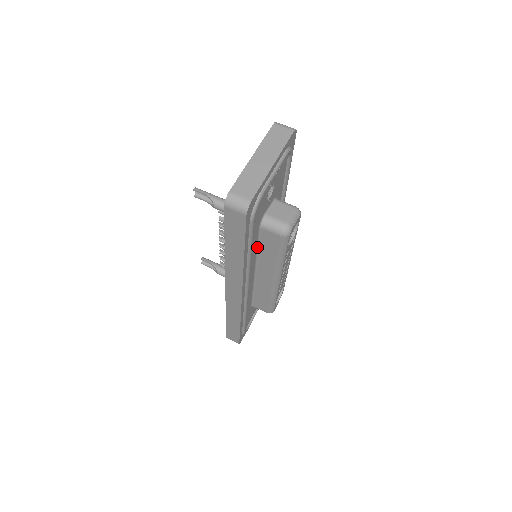
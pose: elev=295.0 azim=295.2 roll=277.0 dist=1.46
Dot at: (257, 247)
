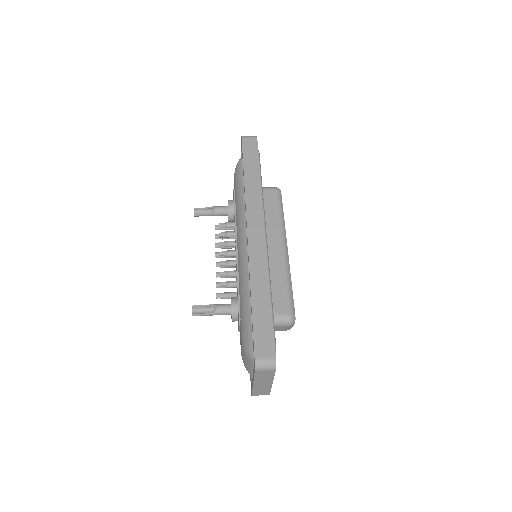
Dot at: occluded
